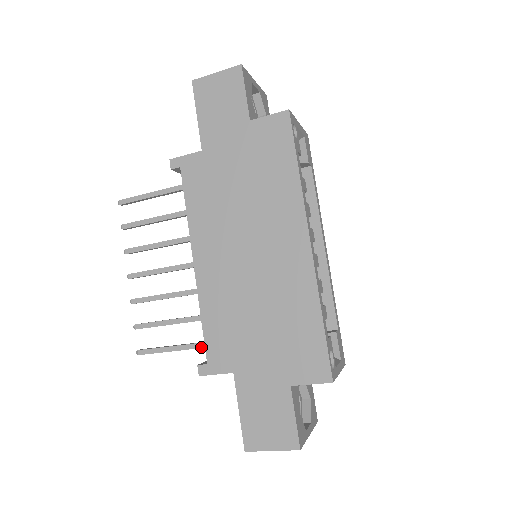
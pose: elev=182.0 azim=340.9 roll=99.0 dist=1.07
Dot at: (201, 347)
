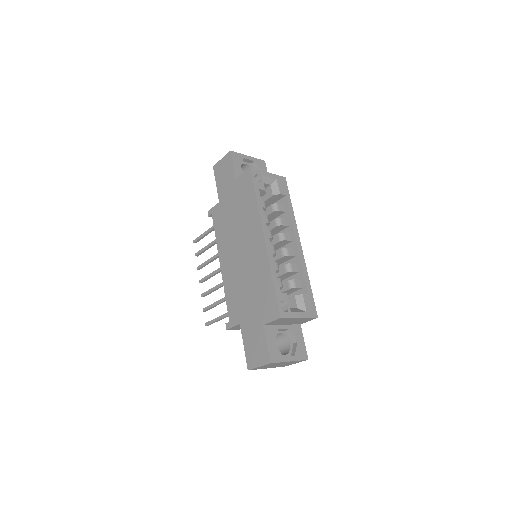
Dot at: occluded
